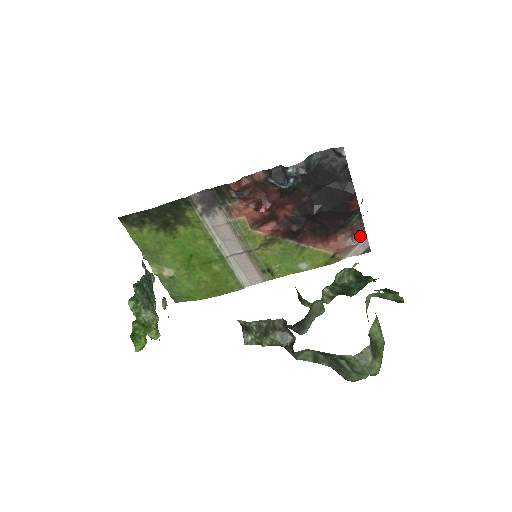
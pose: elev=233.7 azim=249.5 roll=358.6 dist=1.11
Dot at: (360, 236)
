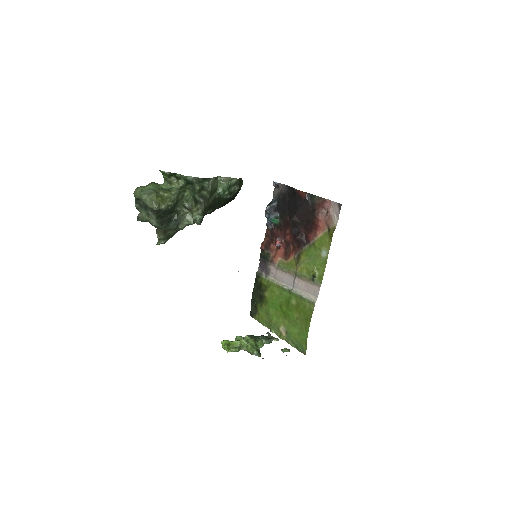
Dot at: (328, 204)
